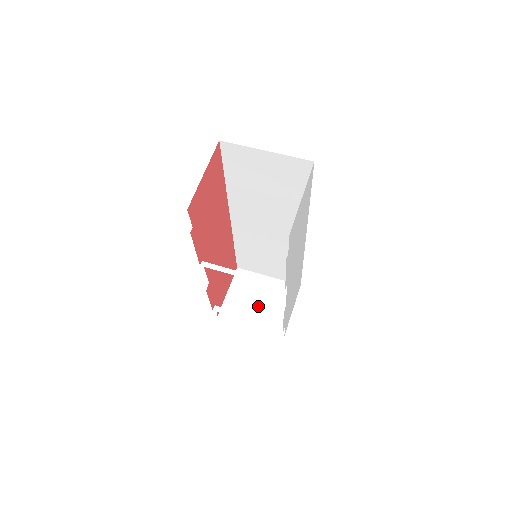
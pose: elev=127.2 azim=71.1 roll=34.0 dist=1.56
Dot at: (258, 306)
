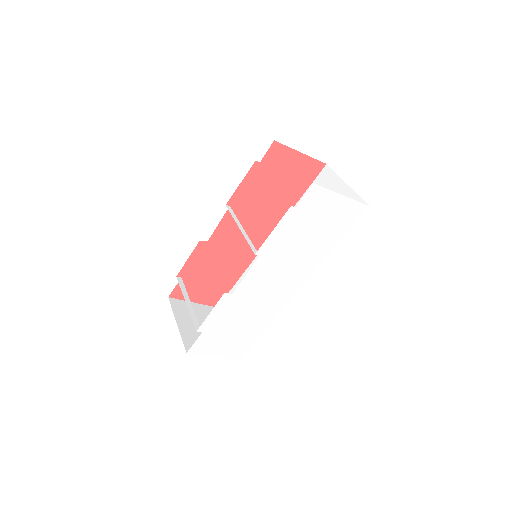
Dot at: occluded
